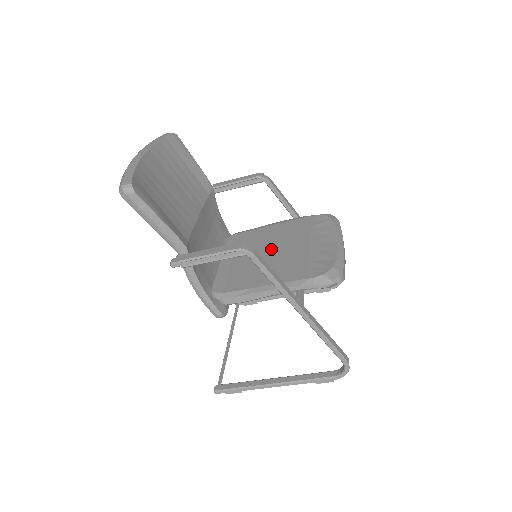
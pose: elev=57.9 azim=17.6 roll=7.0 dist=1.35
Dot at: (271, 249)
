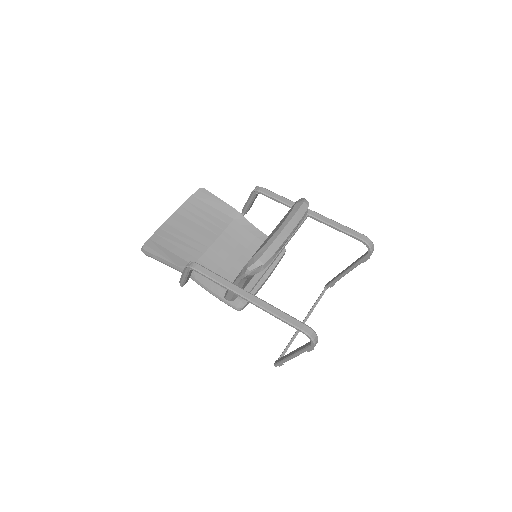
Dot at: occluded
